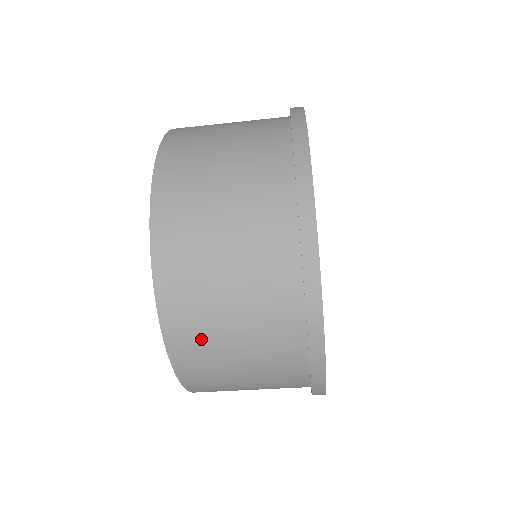
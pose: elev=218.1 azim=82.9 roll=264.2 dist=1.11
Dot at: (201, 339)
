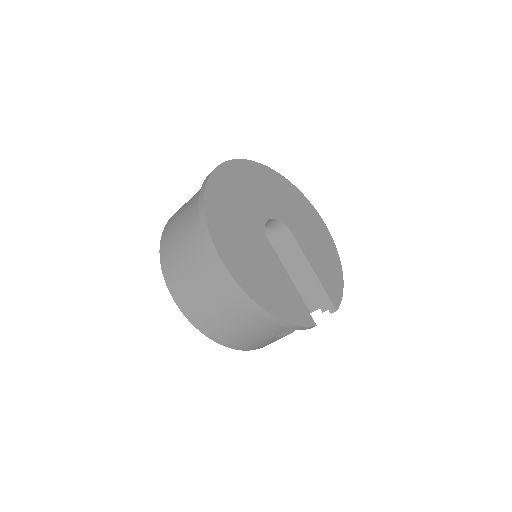
Dot at: (173, 261)
